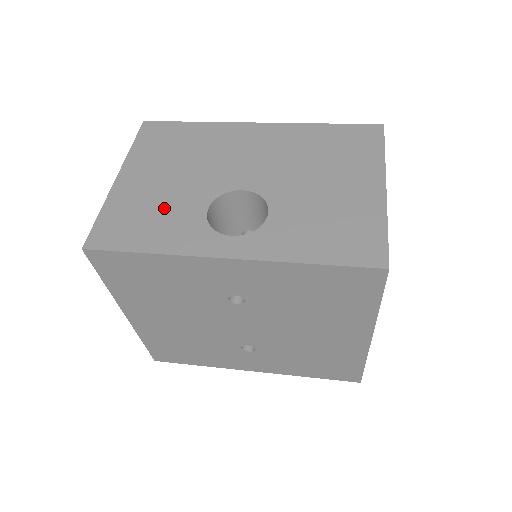
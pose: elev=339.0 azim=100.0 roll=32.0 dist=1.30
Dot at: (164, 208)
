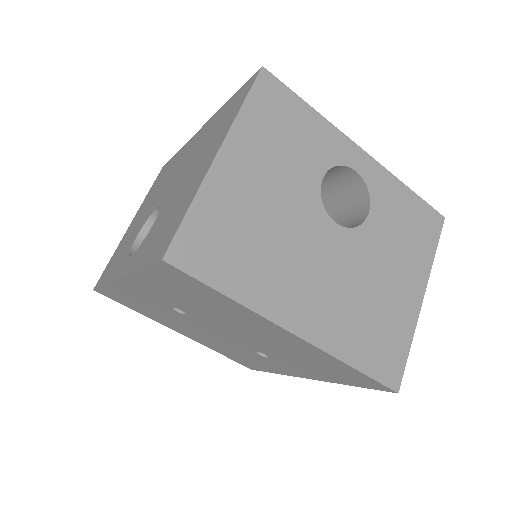
Dot at: (127, 243)
